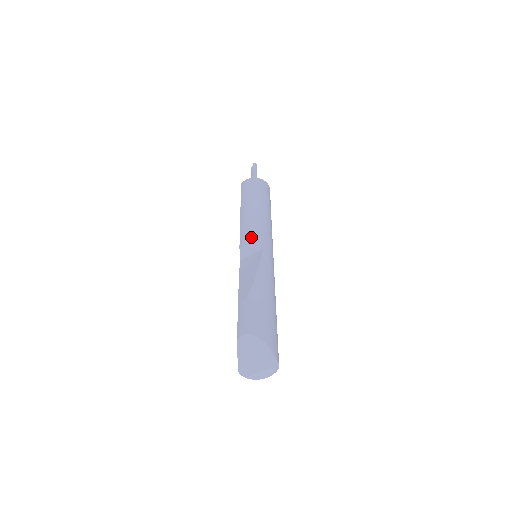
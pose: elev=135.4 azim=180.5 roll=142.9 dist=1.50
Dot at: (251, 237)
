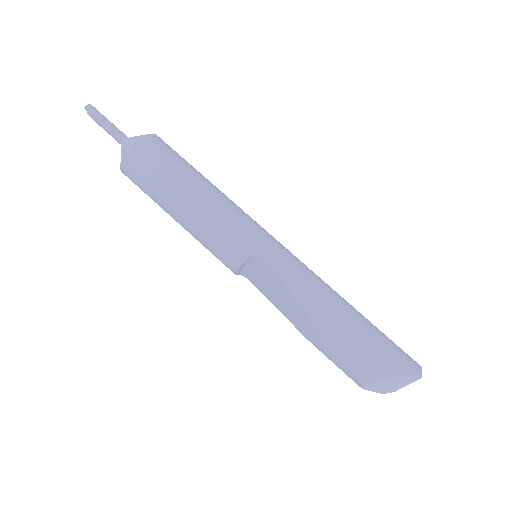
Dot at: (235, 257)
